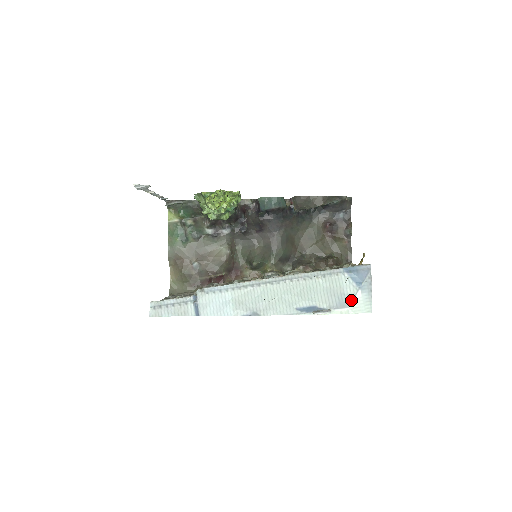
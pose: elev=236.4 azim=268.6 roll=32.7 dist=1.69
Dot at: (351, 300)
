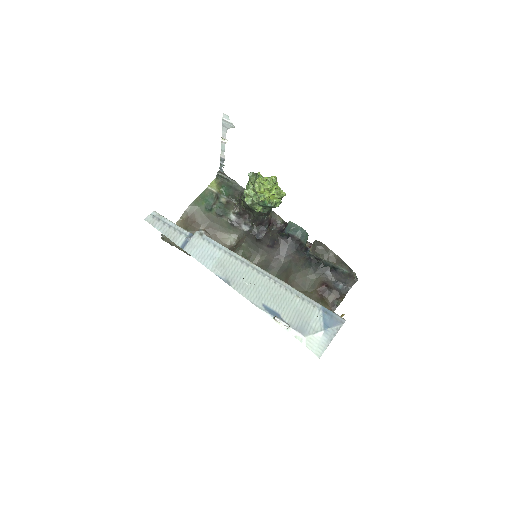
Dot at: (311, 333)
